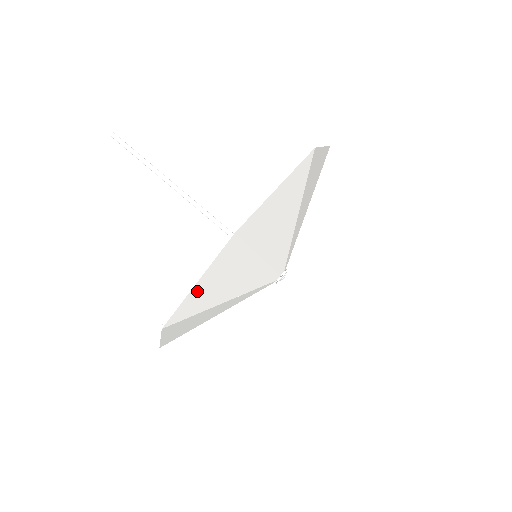
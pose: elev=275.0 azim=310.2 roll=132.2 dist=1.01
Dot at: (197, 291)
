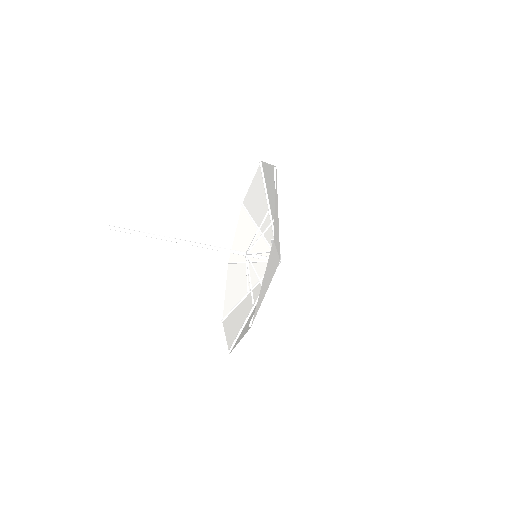
Dot at: (240, 338)
